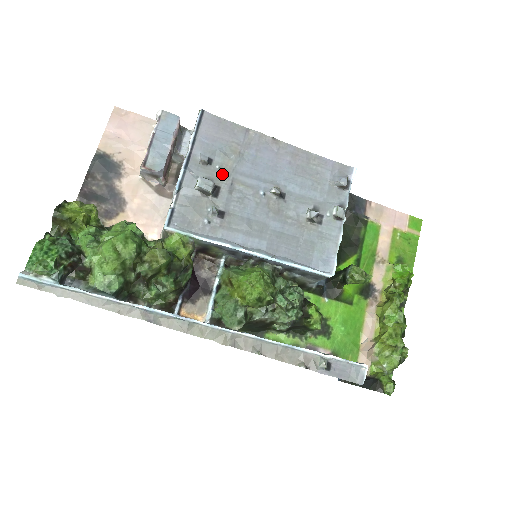
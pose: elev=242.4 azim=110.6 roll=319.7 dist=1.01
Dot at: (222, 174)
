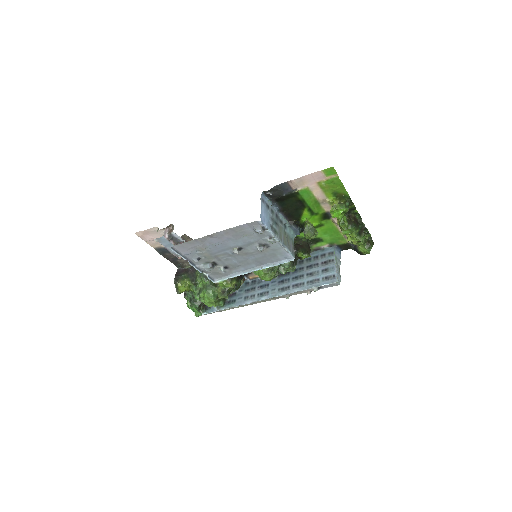
Dot at: (209, 258)
